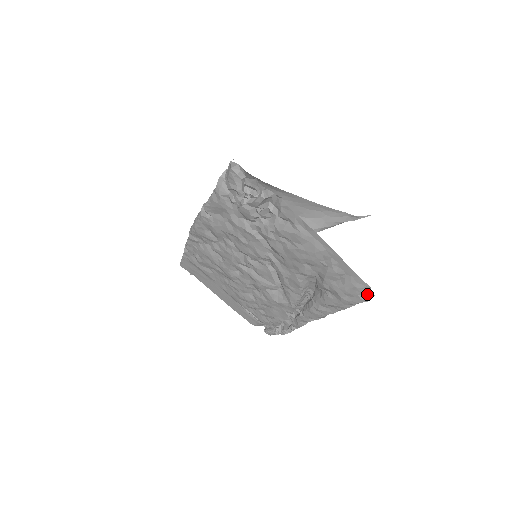
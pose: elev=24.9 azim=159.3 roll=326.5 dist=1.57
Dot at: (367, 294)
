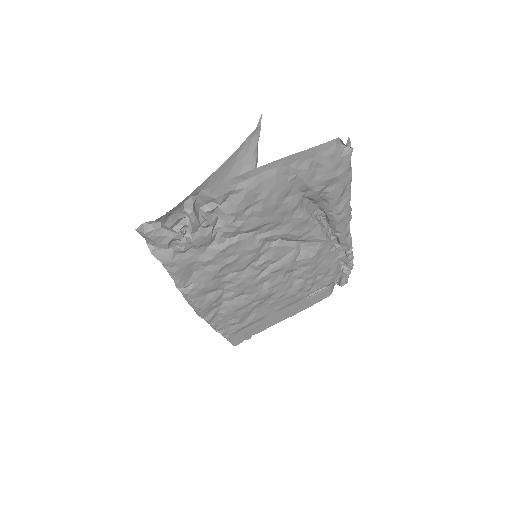
Dot at: occluded
